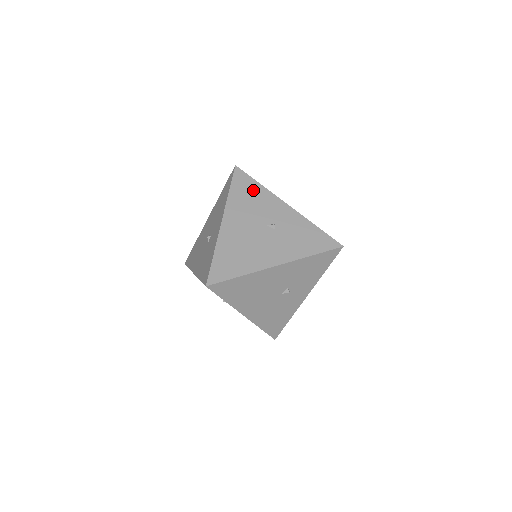
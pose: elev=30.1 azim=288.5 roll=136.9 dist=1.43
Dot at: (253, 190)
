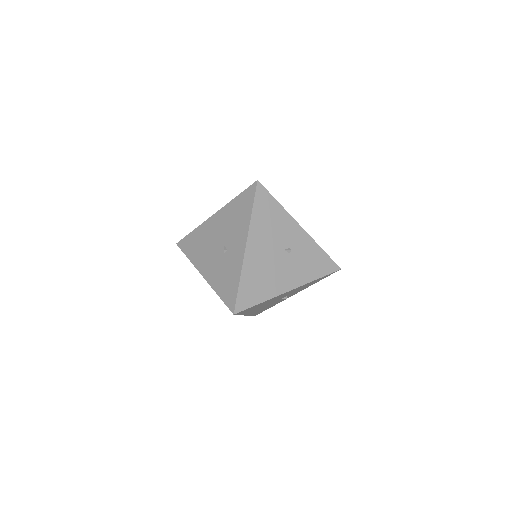
Dot at: (273, 210)
